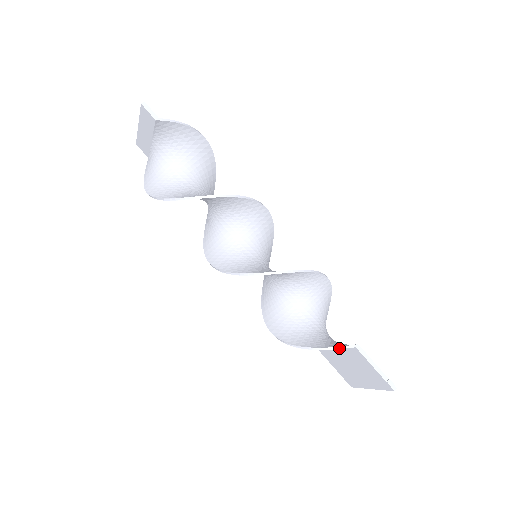
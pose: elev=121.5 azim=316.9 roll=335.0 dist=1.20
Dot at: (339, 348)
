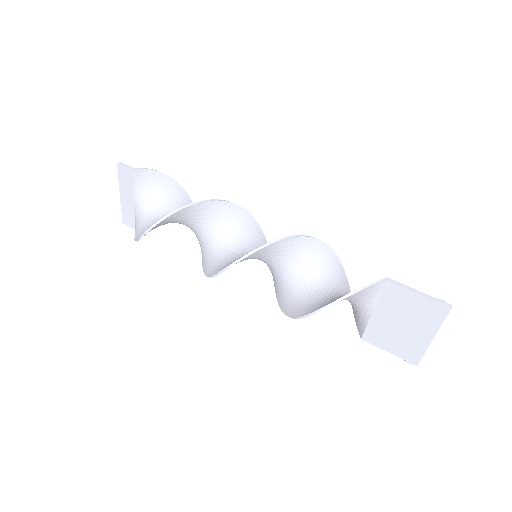
Dot at: (369, 285)
